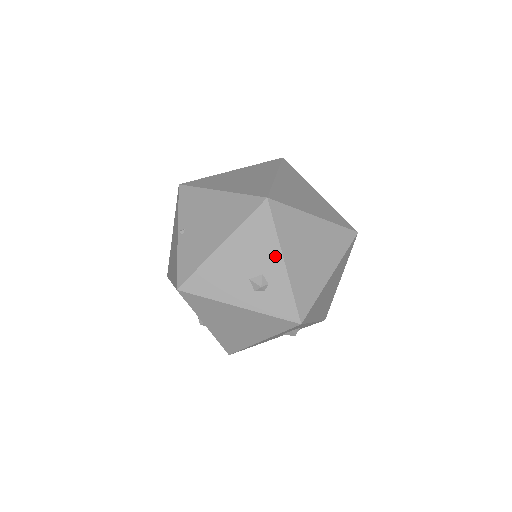
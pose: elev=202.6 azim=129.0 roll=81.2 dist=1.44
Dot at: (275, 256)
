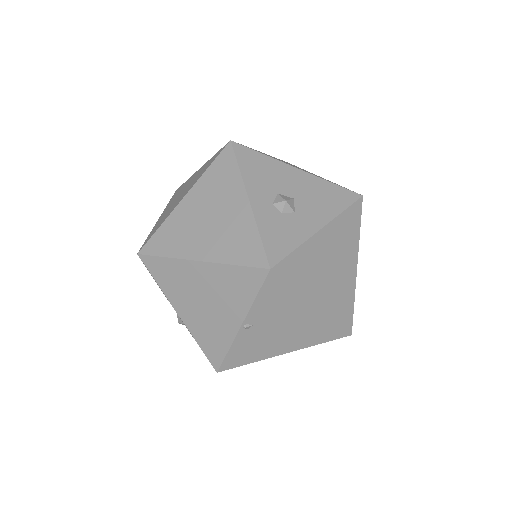
Dot at: occluded
